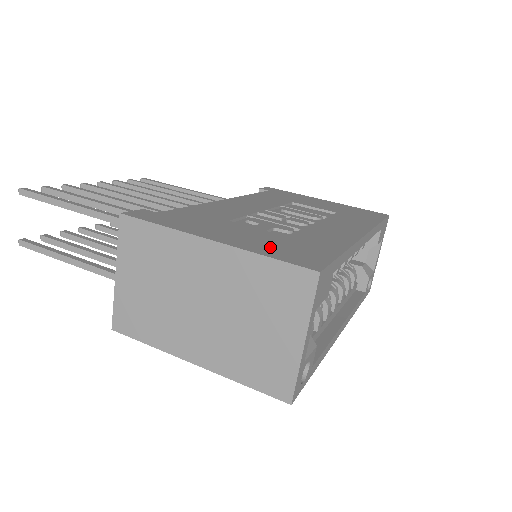
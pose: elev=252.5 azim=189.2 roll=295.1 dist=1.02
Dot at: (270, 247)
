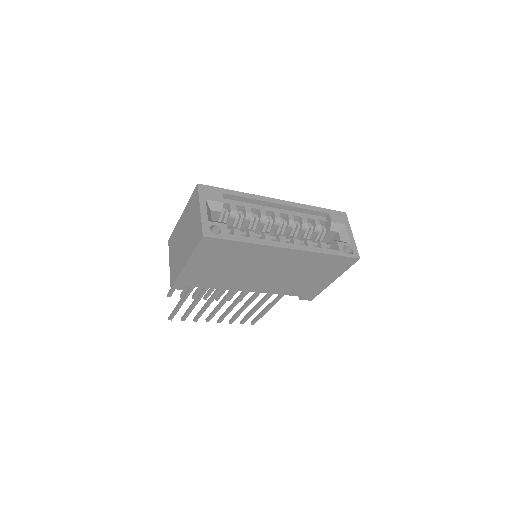
Dot at: occluded
